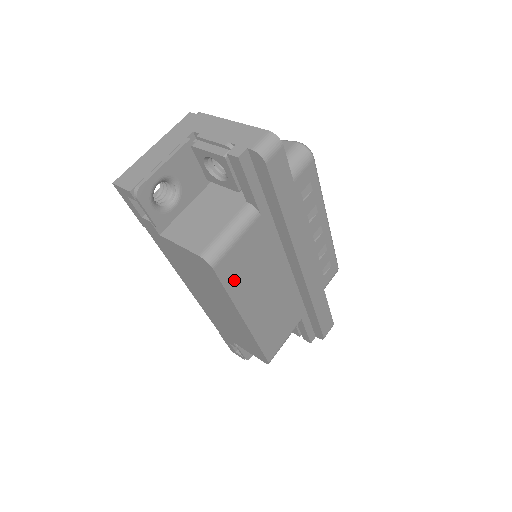
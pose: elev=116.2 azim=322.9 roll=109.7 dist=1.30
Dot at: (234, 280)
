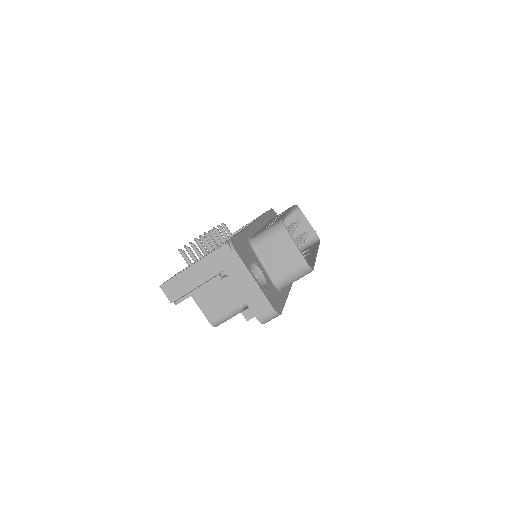
Dot at: occluded
